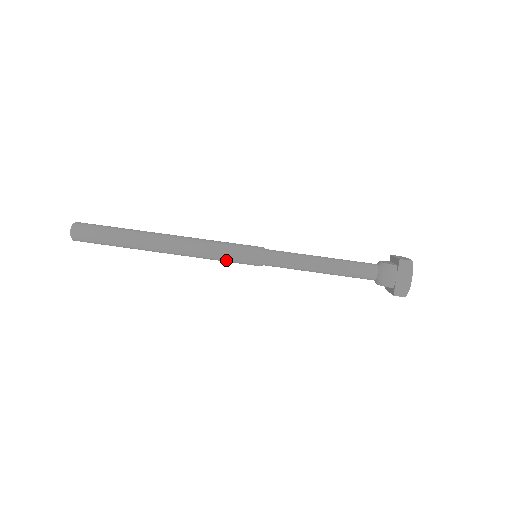
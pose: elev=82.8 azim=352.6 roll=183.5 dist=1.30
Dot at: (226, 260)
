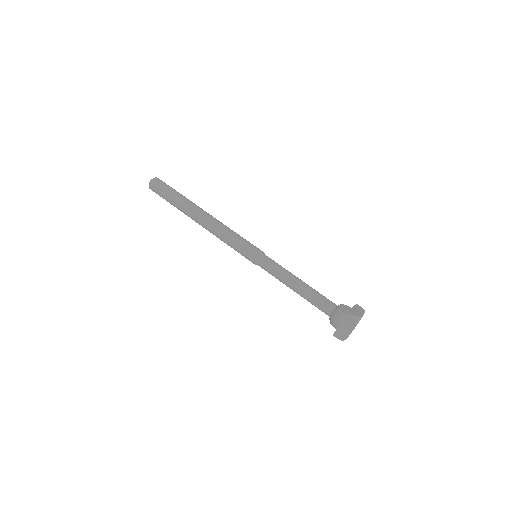
Dot at: (234, 249)
